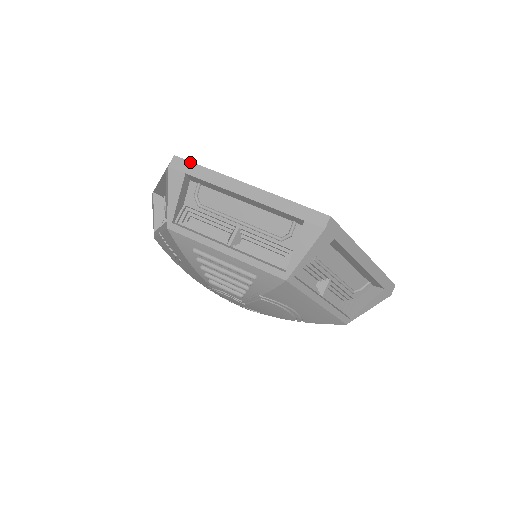
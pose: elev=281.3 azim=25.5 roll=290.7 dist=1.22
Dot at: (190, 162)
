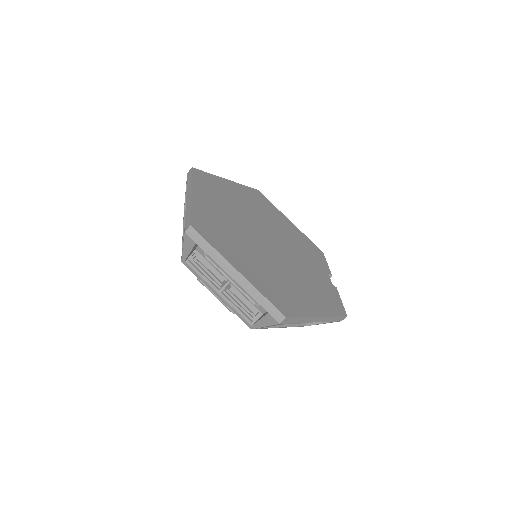
Dot at: (201, 236)
